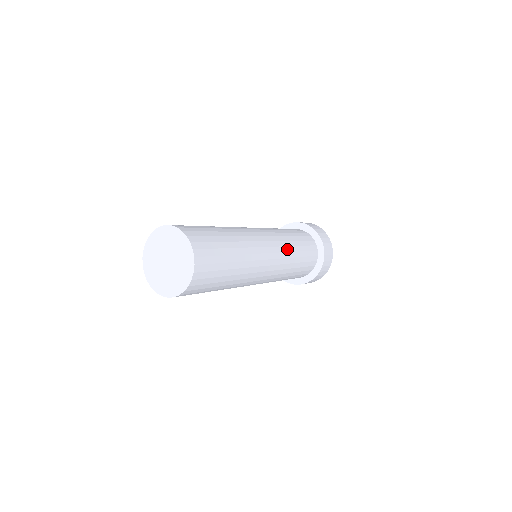
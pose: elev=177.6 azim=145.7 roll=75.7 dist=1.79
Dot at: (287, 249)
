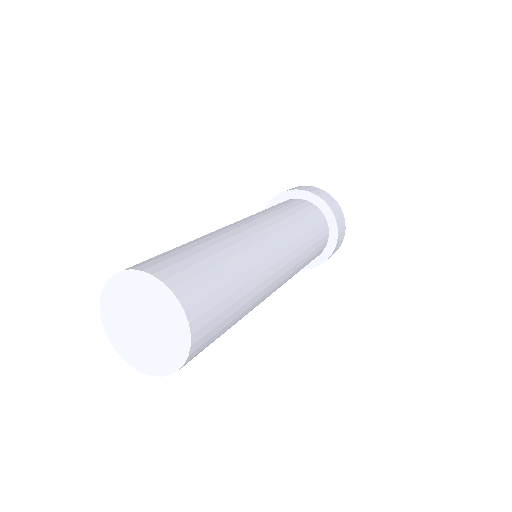
Dot at: (278, 218)
